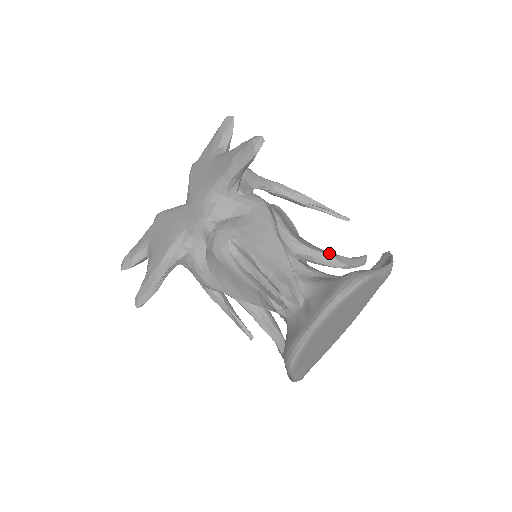
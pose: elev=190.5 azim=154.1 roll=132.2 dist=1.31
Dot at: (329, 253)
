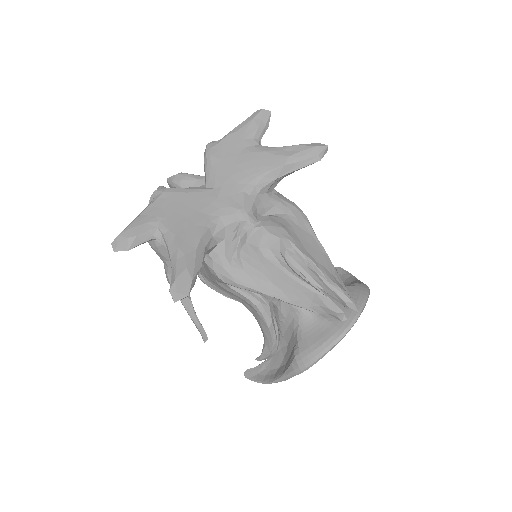
Dot at: occluded
